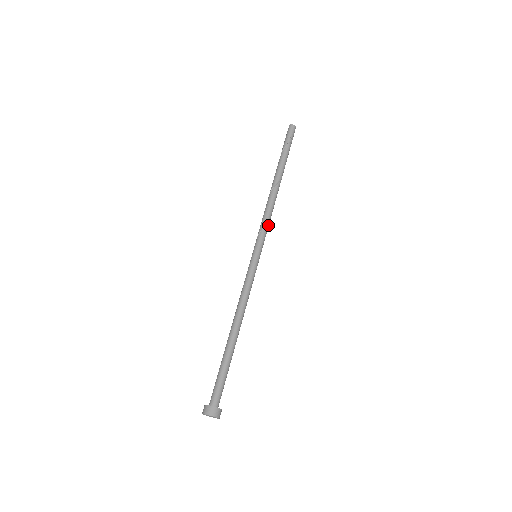
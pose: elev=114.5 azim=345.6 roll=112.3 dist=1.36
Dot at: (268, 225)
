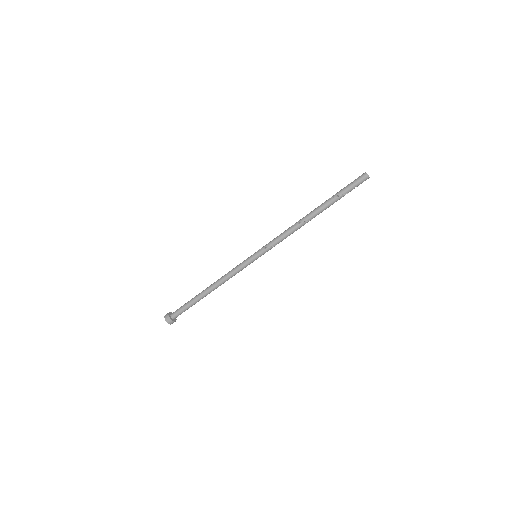
Dot at: (280, 241)
